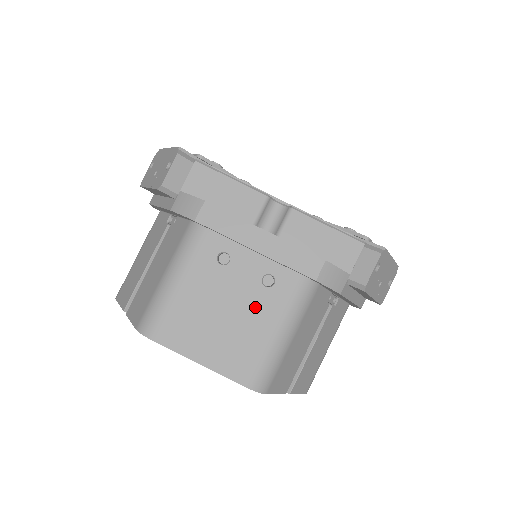
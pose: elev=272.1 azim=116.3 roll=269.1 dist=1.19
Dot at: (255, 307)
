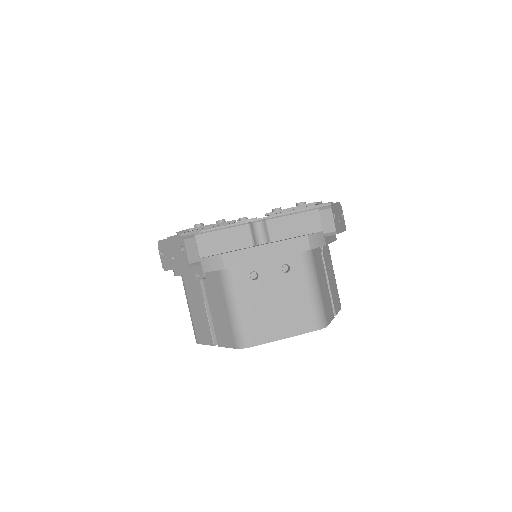
Dot at: (290, 287)
